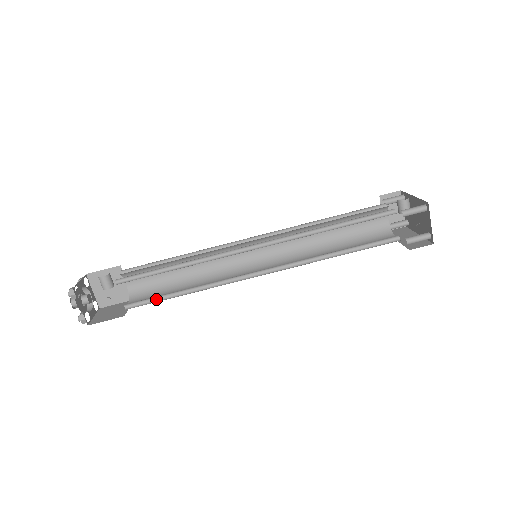
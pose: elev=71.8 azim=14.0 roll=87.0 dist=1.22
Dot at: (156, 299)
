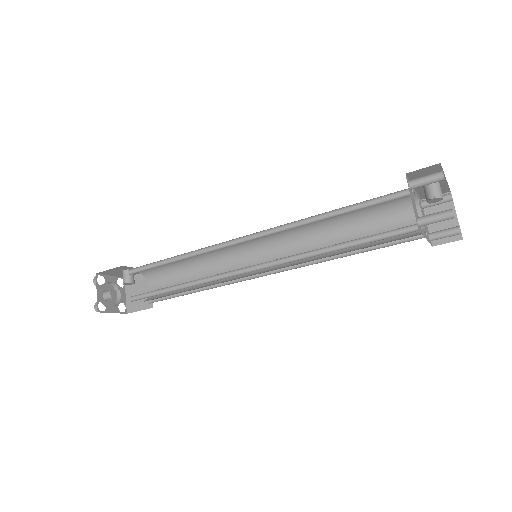
Dot at: (156, 294)
